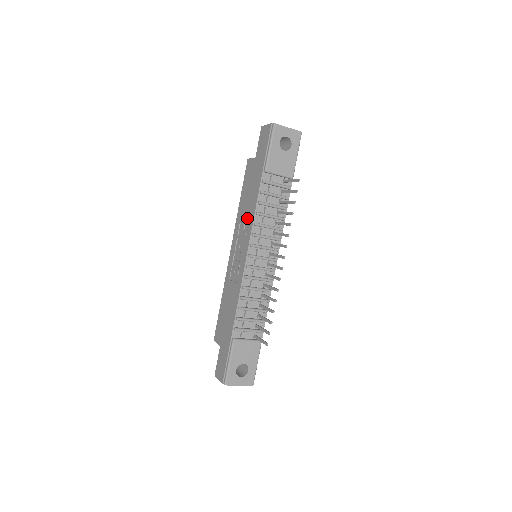
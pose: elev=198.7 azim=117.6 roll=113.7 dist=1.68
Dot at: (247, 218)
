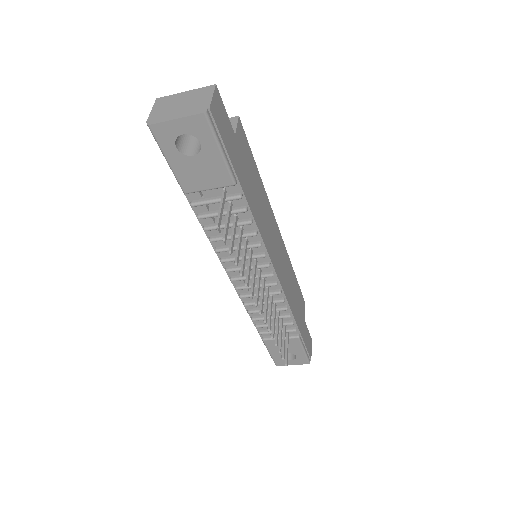
Dot at: occluded
